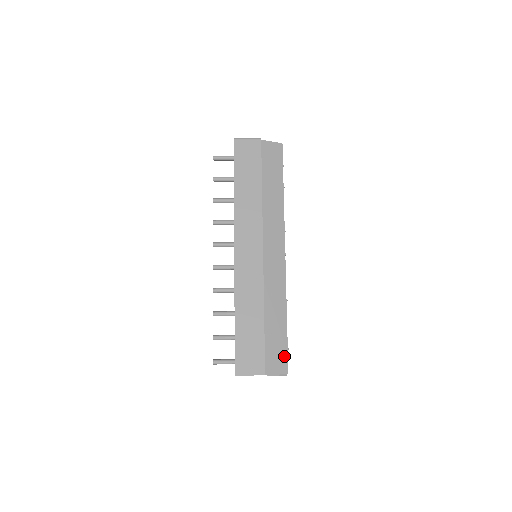
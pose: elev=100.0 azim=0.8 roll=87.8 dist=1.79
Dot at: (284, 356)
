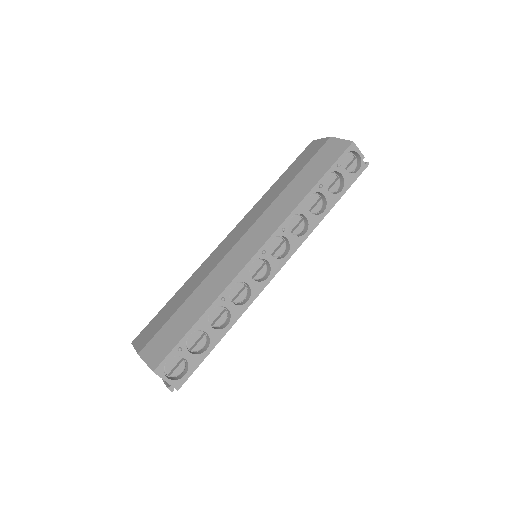
Dot at: (167, 350)
